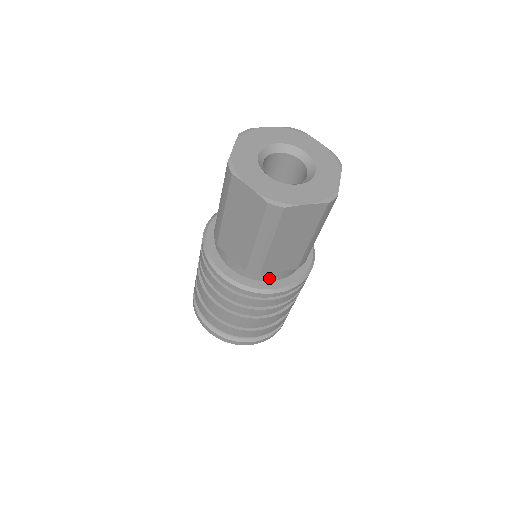
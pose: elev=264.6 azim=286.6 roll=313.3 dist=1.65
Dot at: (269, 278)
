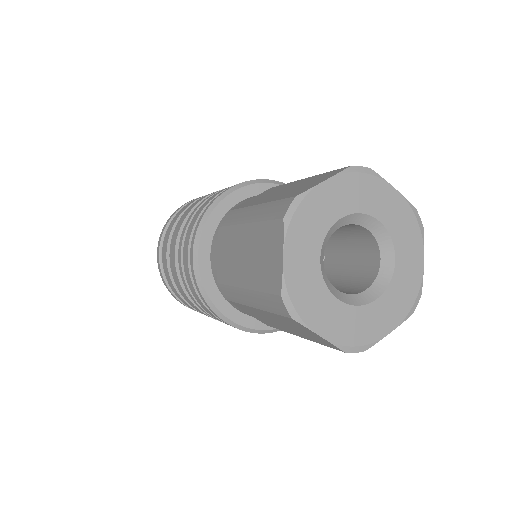
Dot at: (234, 305)
